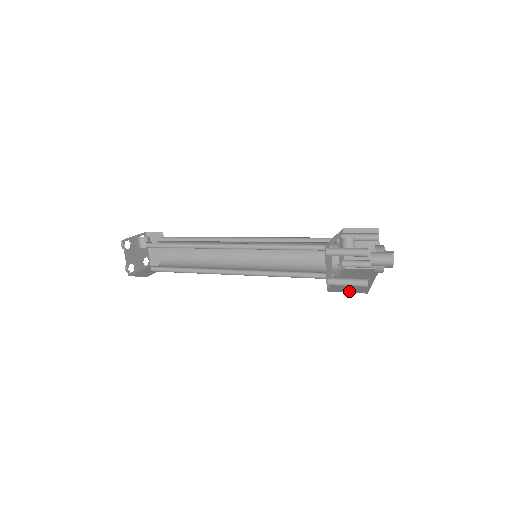
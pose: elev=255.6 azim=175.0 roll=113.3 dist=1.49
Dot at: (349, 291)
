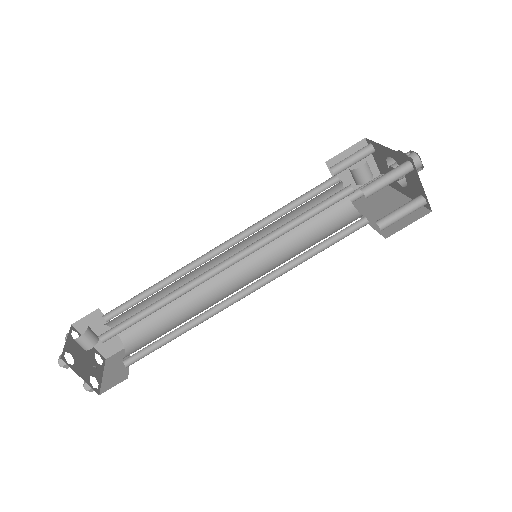
Dot at: (408, 222)
